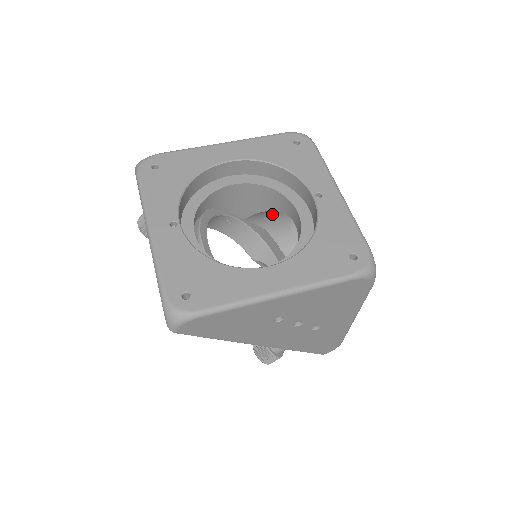
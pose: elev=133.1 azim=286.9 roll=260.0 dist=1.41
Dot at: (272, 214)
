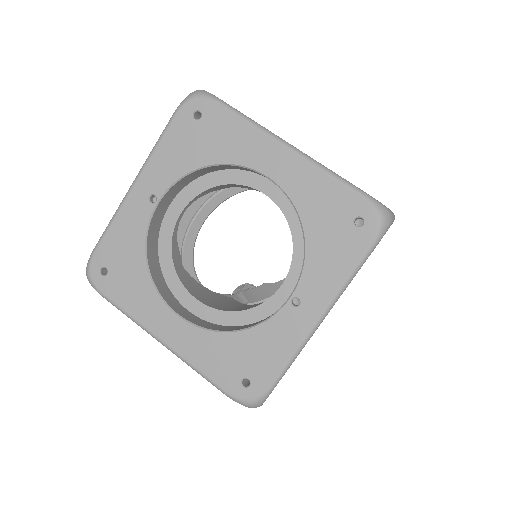
Dot at: occluded
